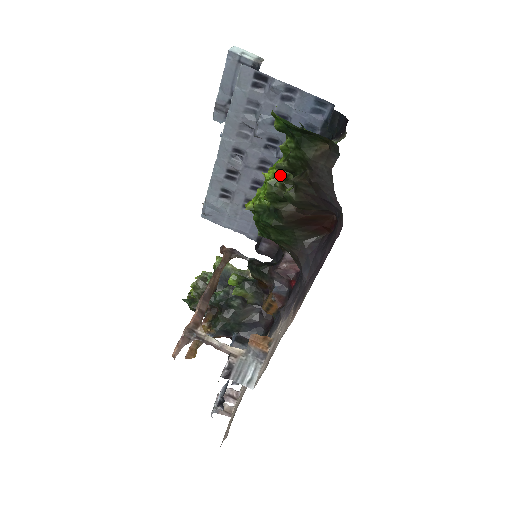
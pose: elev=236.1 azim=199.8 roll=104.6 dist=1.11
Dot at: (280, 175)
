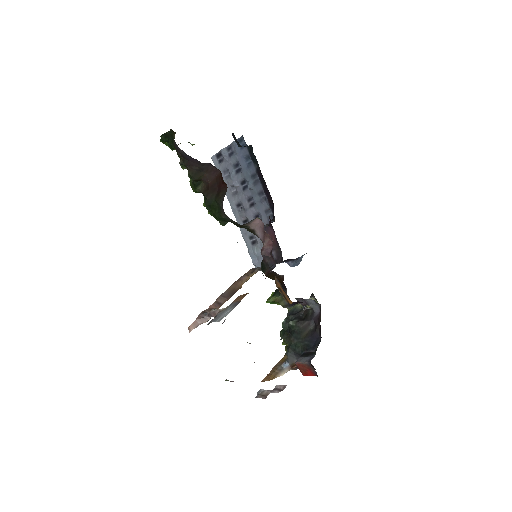
Dot at: occluded
